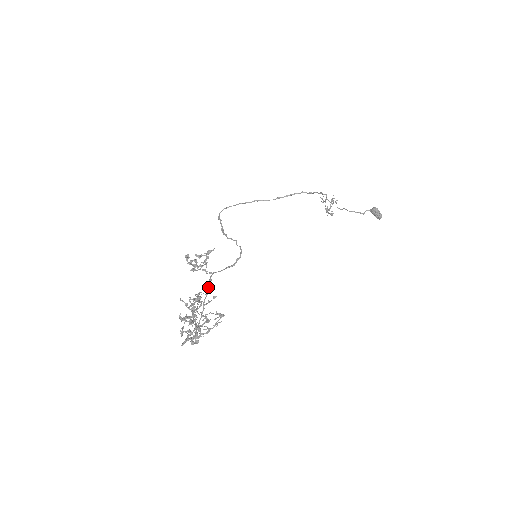
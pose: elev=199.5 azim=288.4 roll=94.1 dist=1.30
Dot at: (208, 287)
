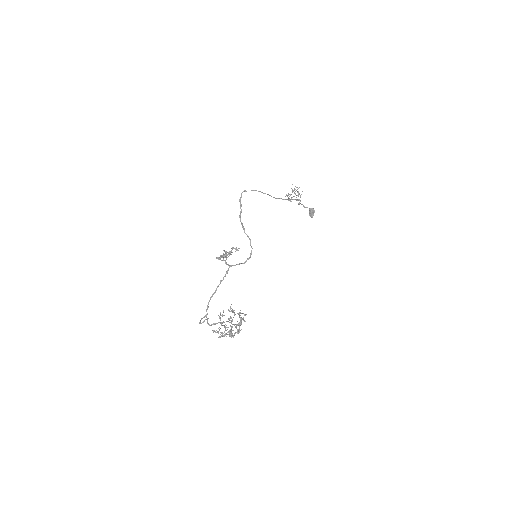
Dot at: occluded
